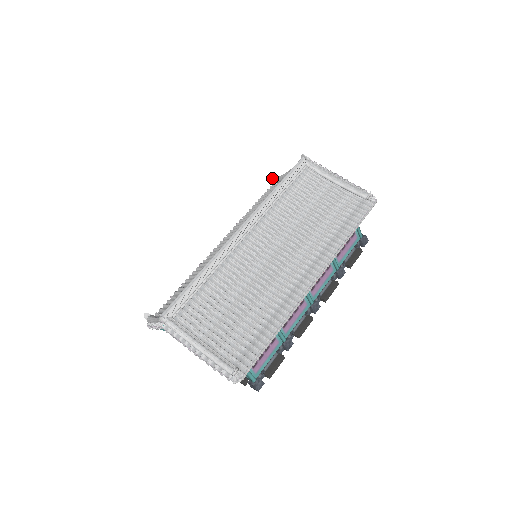
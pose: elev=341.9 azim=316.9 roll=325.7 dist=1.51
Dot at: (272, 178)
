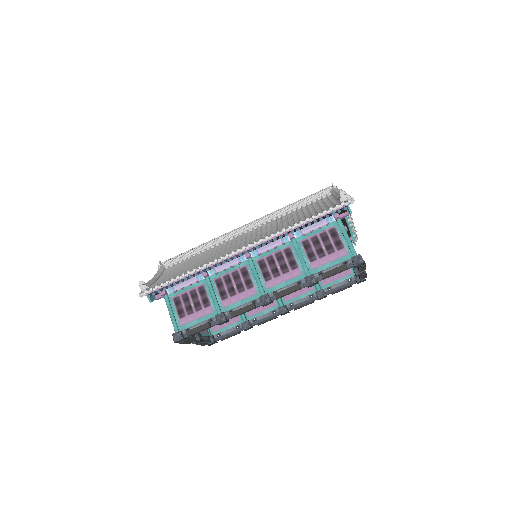
Dot at: occluded
